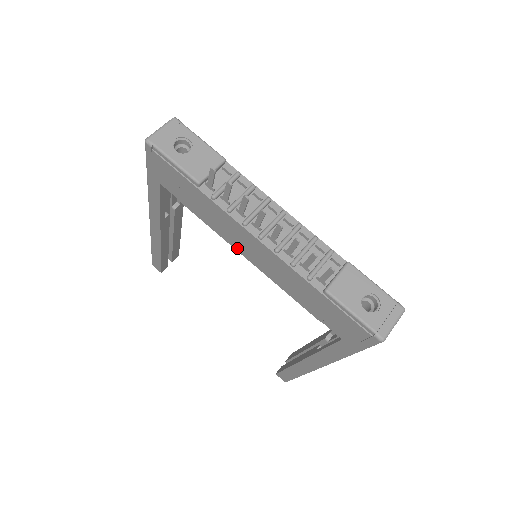
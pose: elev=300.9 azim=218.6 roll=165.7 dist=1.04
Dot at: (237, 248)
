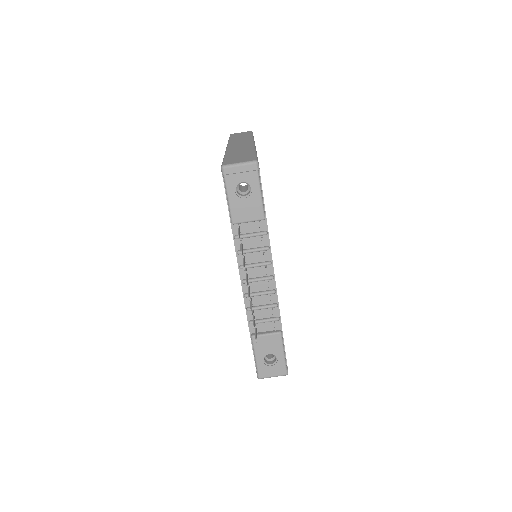
Dot at: occluded
